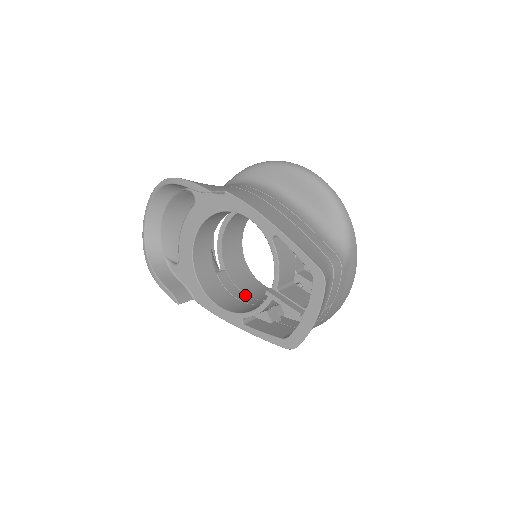
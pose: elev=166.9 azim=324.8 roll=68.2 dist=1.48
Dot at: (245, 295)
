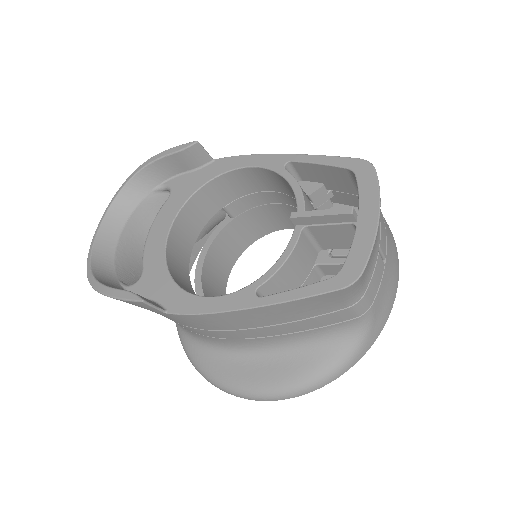
Dot at: occluded
